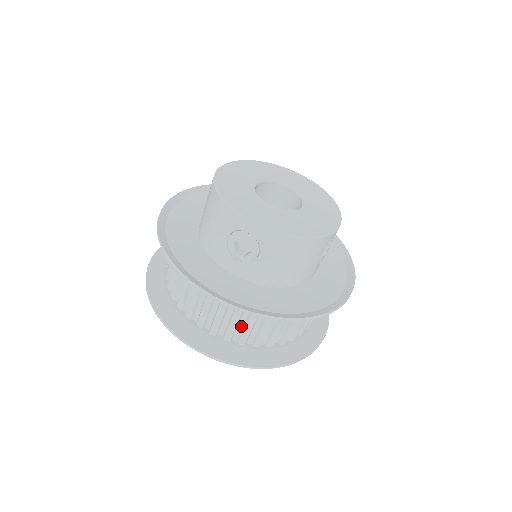
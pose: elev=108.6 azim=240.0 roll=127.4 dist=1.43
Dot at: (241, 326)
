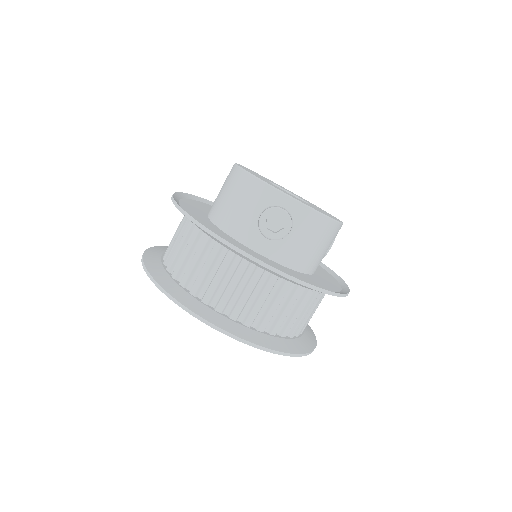
Dot at: (264, 308)
